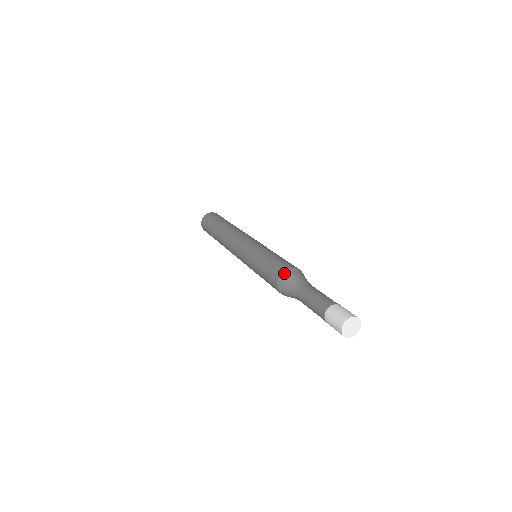
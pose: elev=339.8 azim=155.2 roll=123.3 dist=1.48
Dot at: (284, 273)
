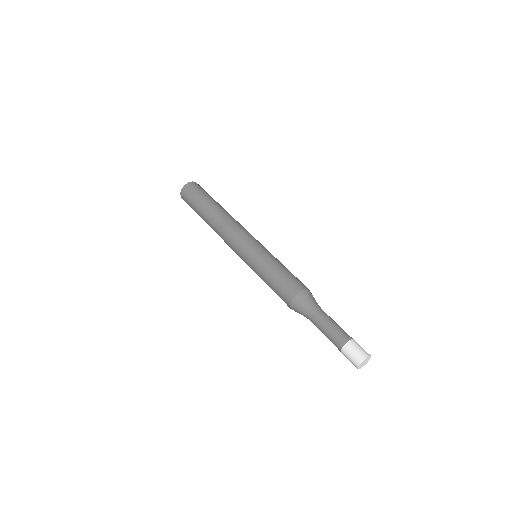
Dot at: (291, 308)
